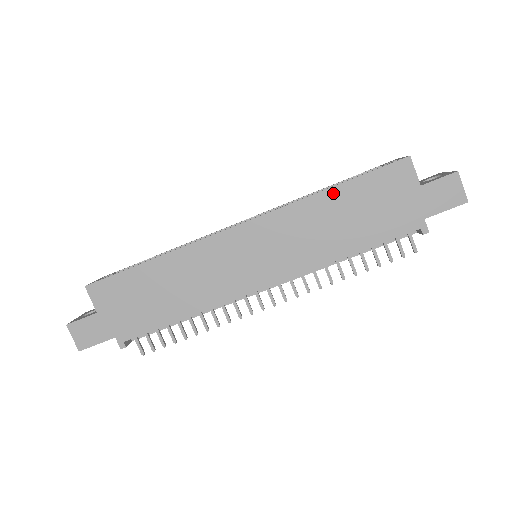
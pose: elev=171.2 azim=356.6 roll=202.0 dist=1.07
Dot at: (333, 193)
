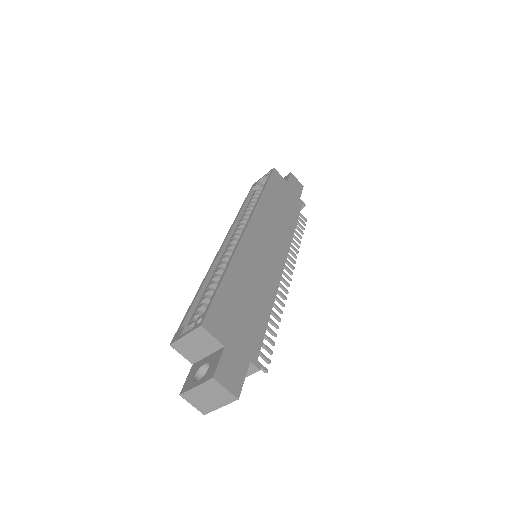
Dot at: (266, 194)
